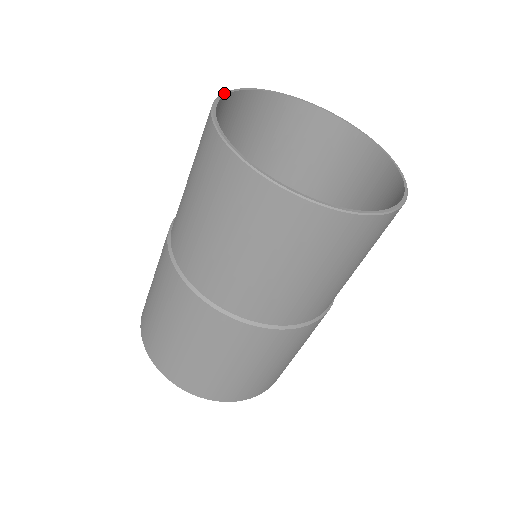
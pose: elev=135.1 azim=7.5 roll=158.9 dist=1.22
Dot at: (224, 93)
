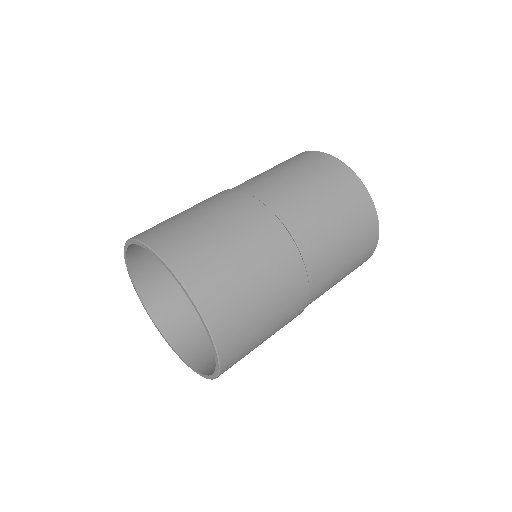
Dot at: occluded
